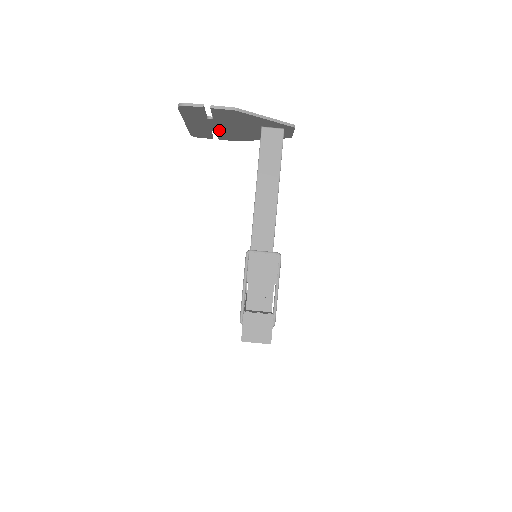
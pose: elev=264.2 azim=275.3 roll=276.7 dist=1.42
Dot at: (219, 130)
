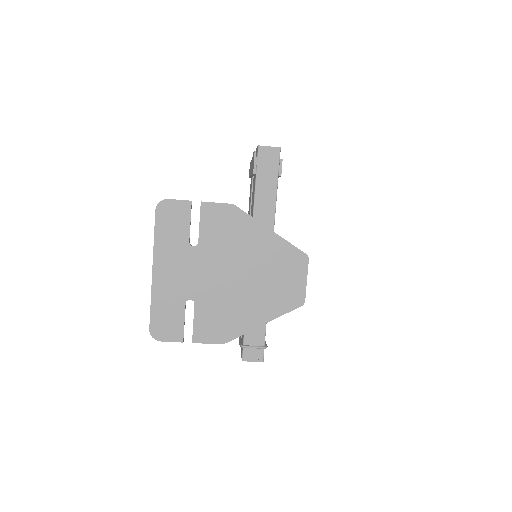
Dot at: (202, 252)
